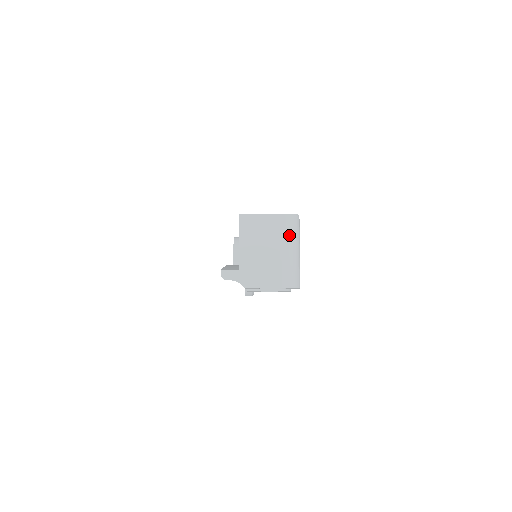
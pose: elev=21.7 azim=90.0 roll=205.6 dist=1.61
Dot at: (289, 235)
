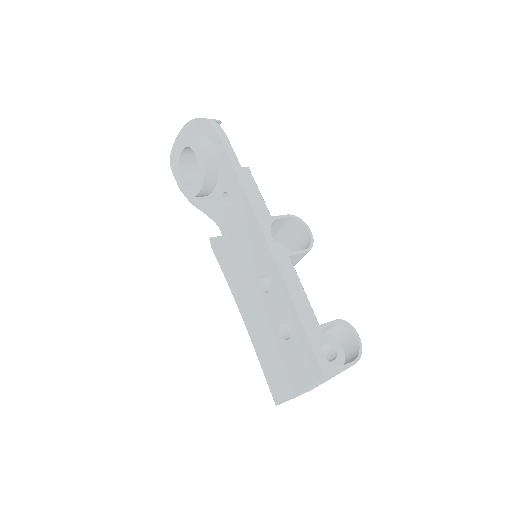
Dot at: occluded
